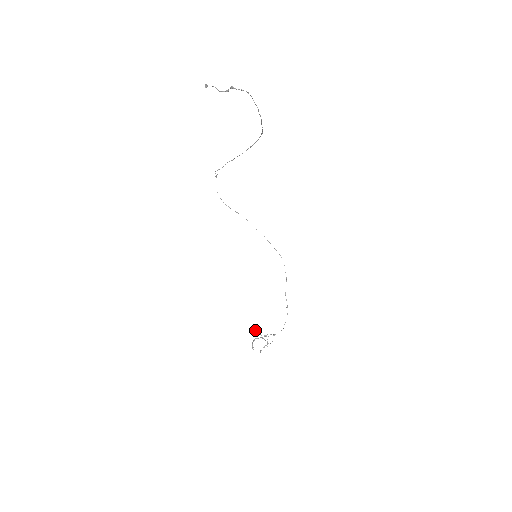
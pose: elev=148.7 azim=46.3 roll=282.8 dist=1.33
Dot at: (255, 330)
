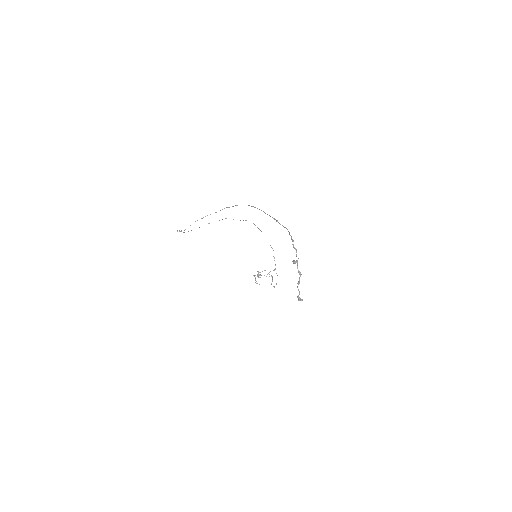
Dot at: occluded
